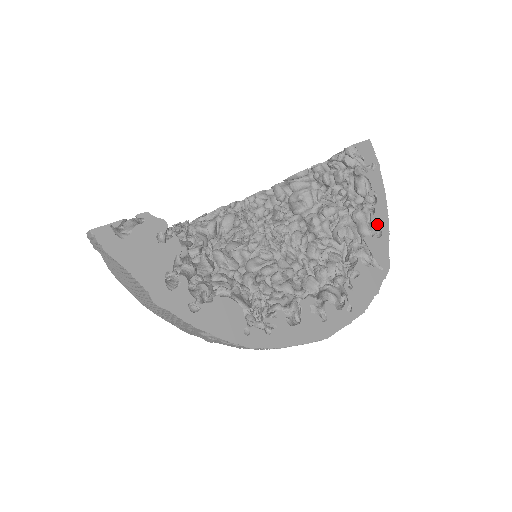
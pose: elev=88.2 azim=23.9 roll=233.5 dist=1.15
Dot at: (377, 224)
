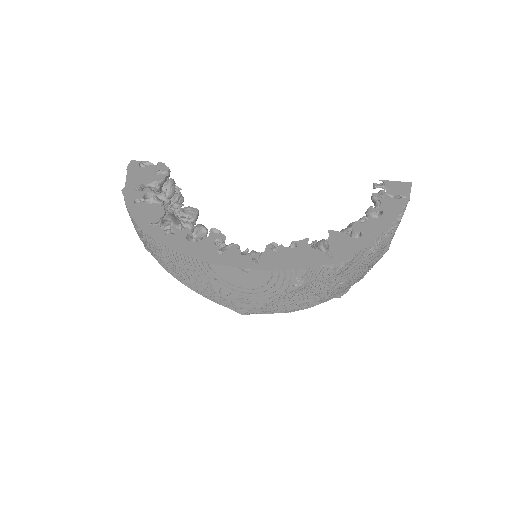
Dot at: (360, 229)
